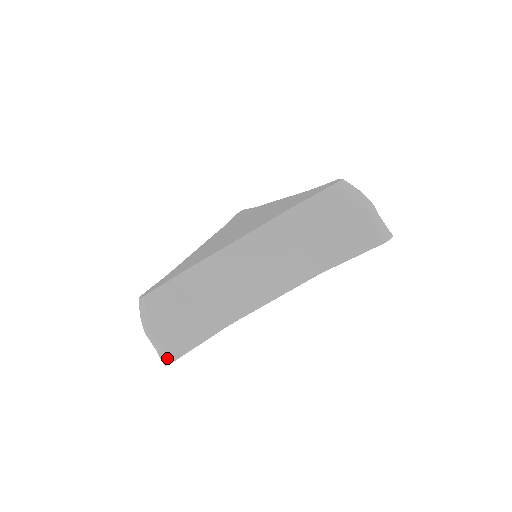
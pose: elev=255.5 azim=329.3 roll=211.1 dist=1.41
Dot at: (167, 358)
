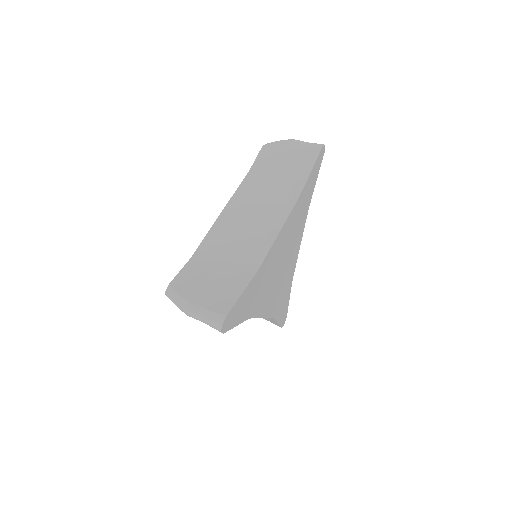
Dot at: (219, 316)
